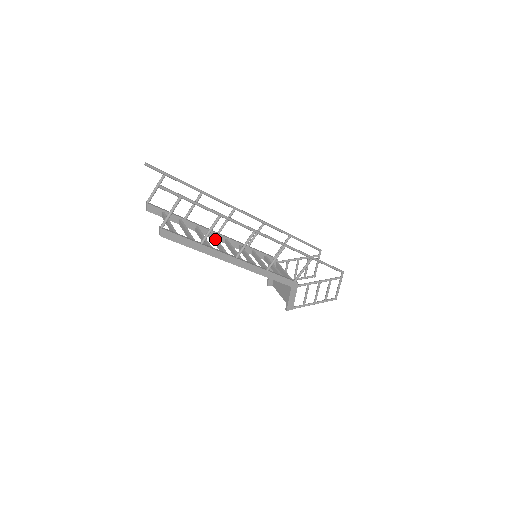
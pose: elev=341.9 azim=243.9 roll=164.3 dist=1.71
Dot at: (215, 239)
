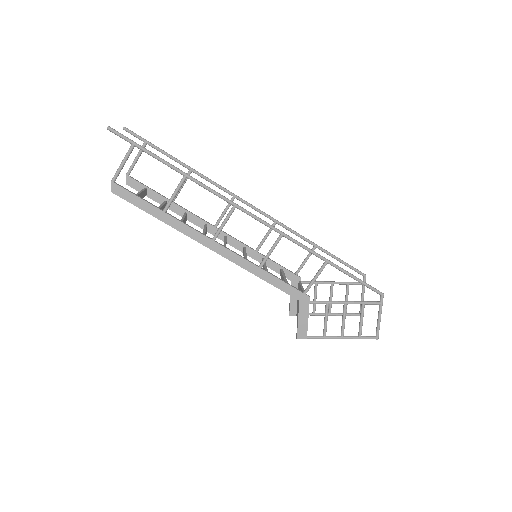
Dot at: (204, 227)
